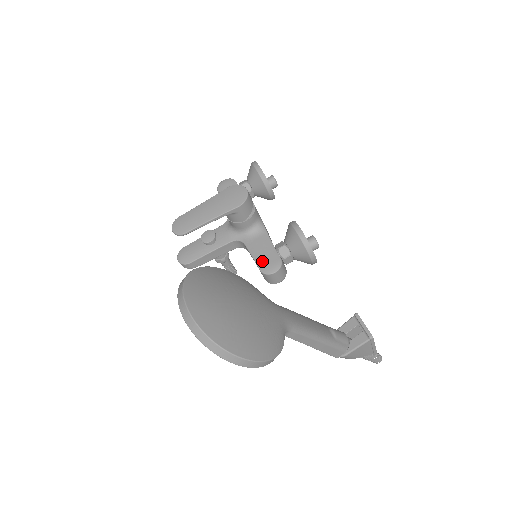
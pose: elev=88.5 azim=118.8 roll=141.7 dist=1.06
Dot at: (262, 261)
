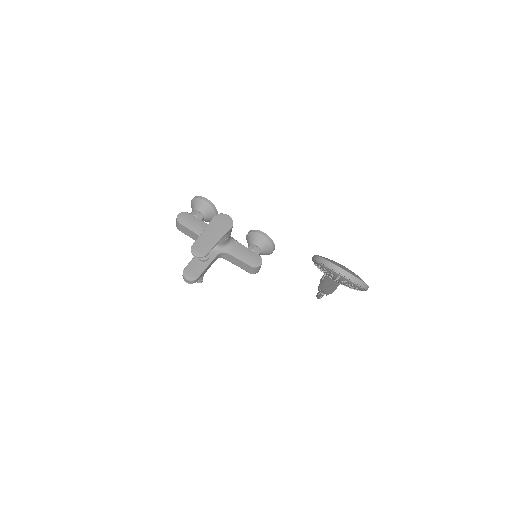
Dot at: (249, 260)
